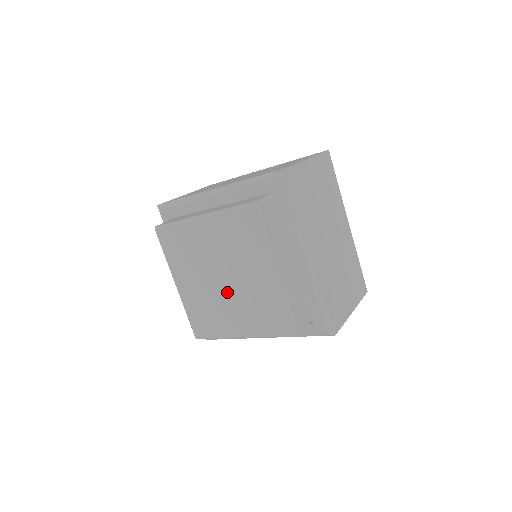
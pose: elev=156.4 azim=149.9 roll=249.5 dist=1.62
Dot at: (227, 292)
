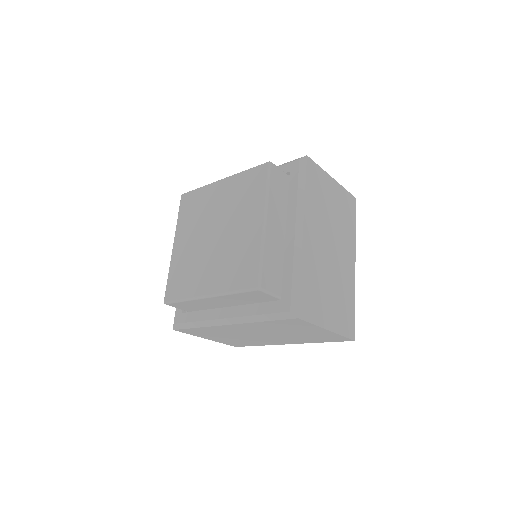
Dot at: (213, 248)
